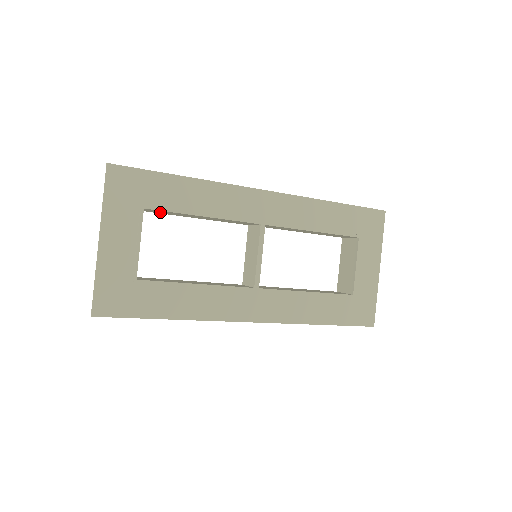
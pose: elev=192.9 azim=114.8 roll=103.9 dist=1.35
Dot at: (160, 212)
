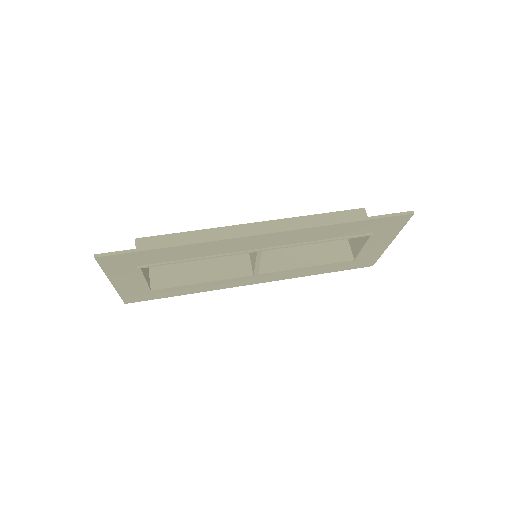
Dot at: occluded
